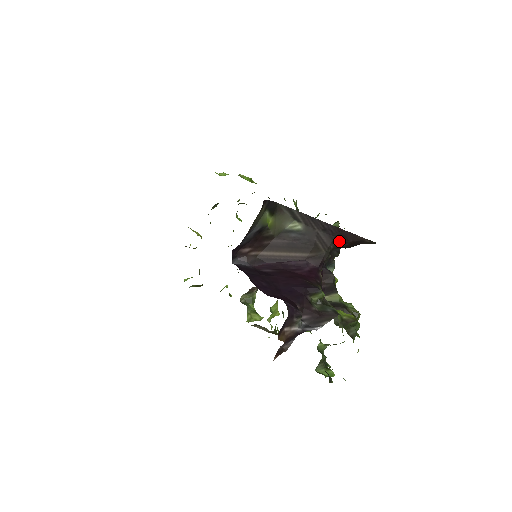
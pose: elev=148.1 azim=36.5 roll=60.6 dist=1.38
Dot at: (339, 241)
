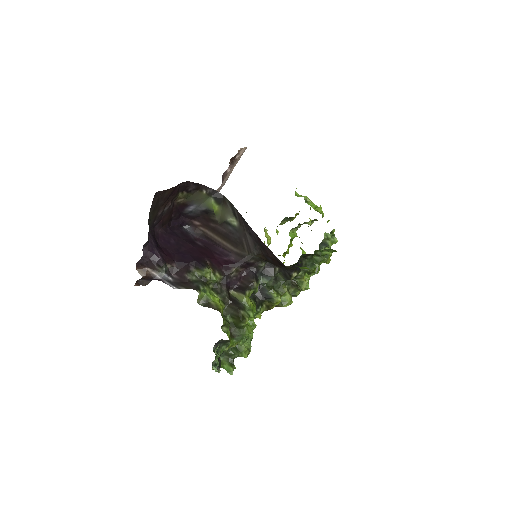
Dot at: (262, 251)
